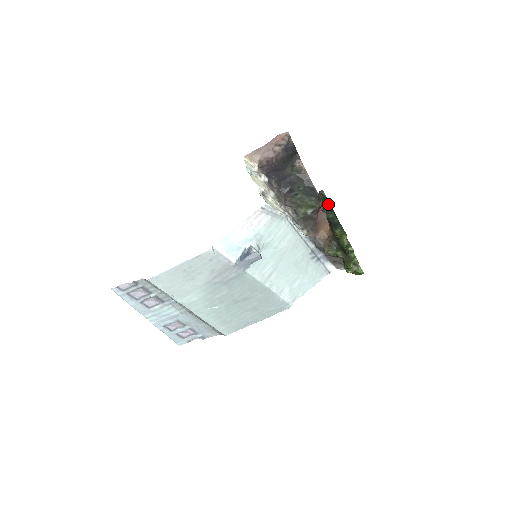
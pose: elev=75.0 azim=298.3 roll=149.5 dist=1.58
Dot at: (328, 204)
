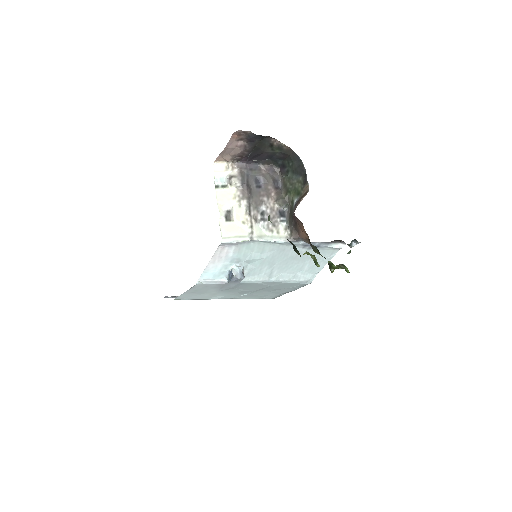
Dot at: occluded
